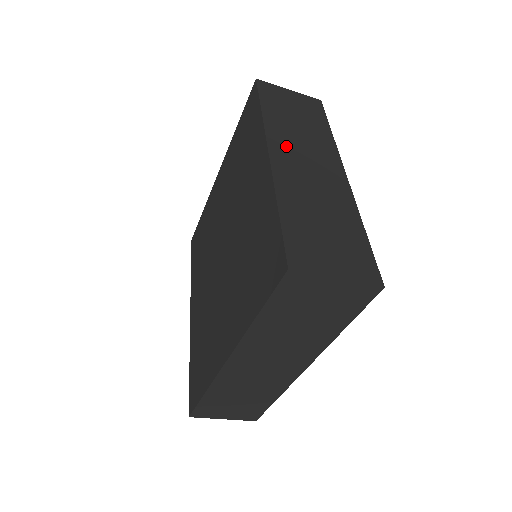
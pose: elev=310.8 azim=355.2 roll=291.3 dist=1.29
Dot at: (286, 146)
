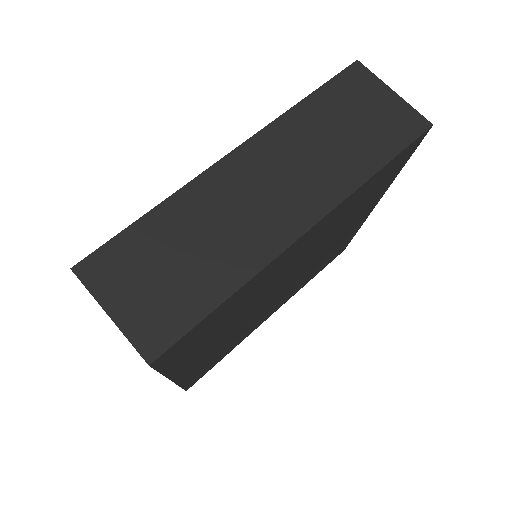
Dot at: (268, 156)
